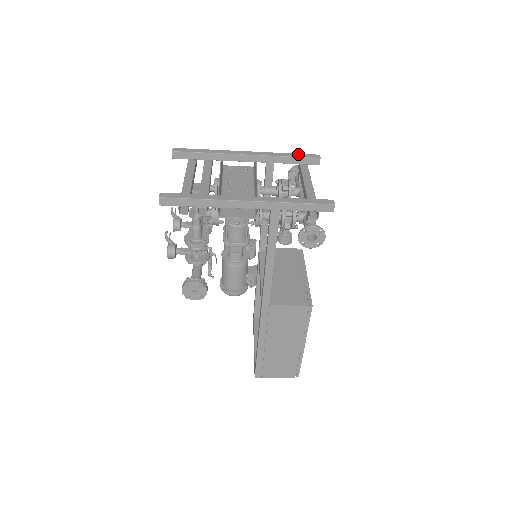
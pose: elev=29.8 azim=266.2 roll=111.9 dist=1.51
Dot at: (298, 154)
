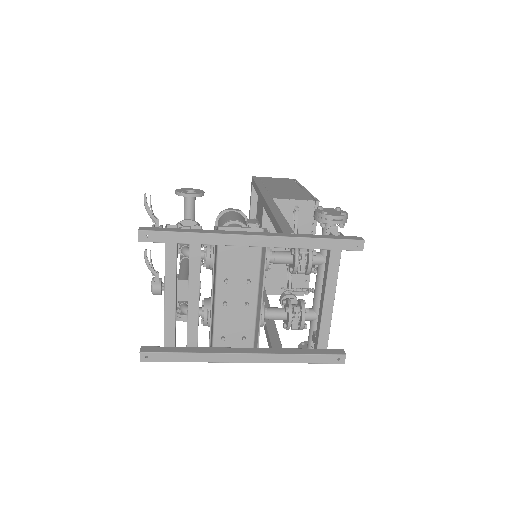
Dot at: (332, 242)
